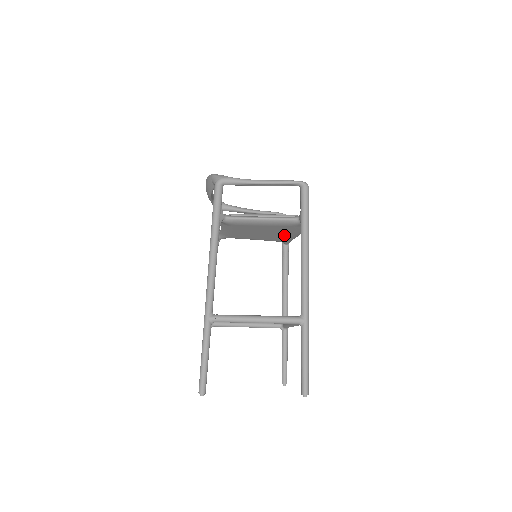
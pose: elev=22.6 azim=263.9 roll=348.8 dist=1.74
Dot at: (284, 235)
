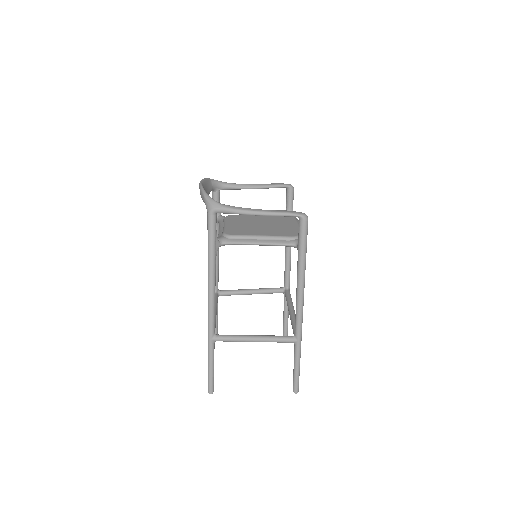
Dot at: occluded
